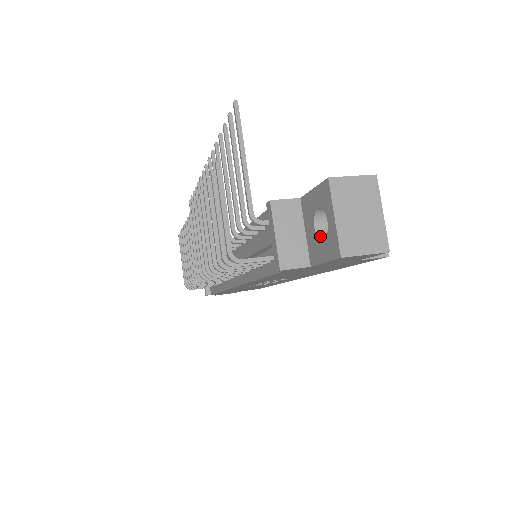
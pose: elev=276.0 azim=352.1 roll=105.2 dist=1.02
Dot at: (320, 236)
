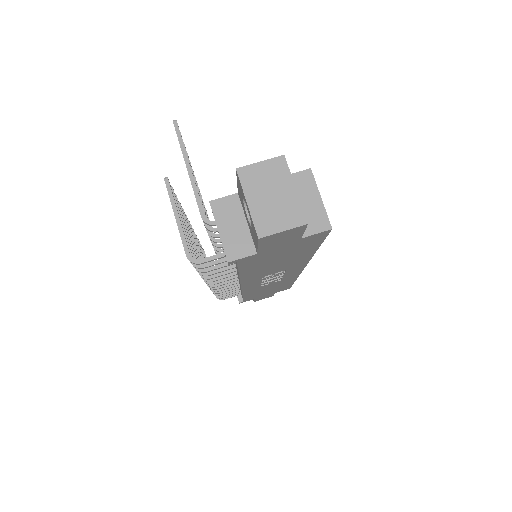
Dot at: occluded
